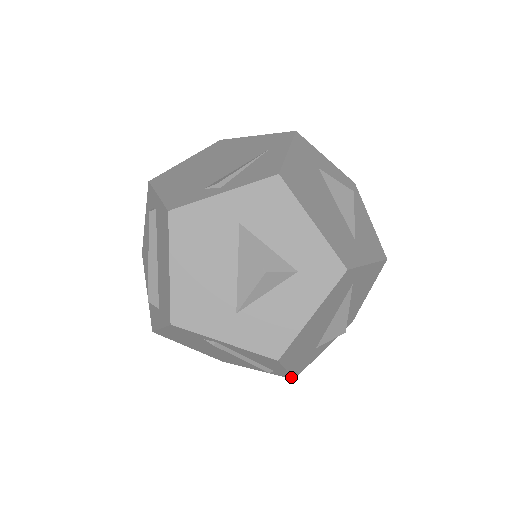
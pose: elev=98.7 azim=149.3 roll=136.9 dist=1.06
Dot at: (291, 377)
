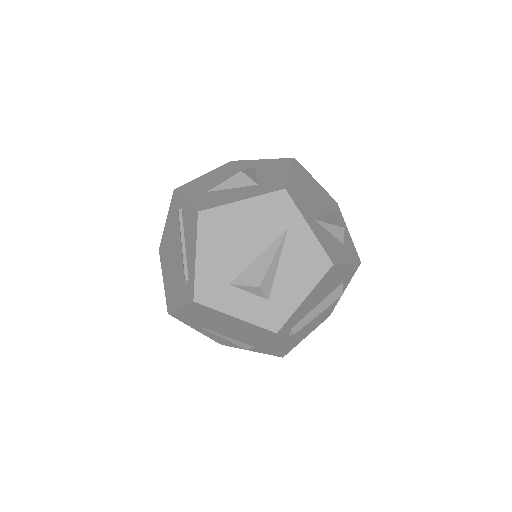
Dot at: (194, 291)
